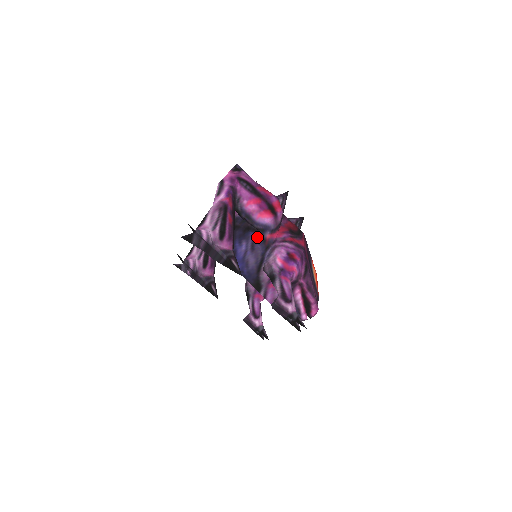
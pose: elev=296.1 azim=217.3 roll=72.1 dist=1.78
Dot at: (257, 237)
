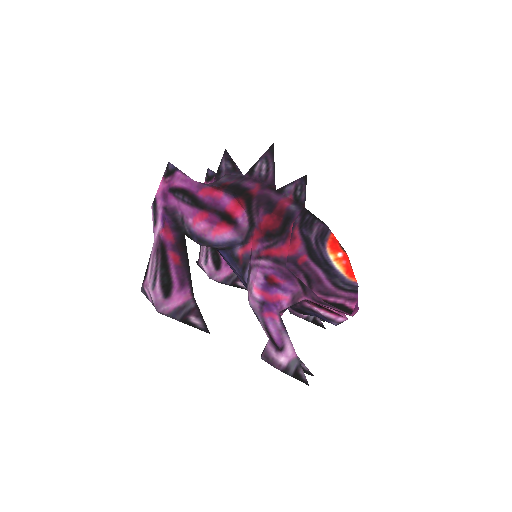
Dot at: (227, 257)
